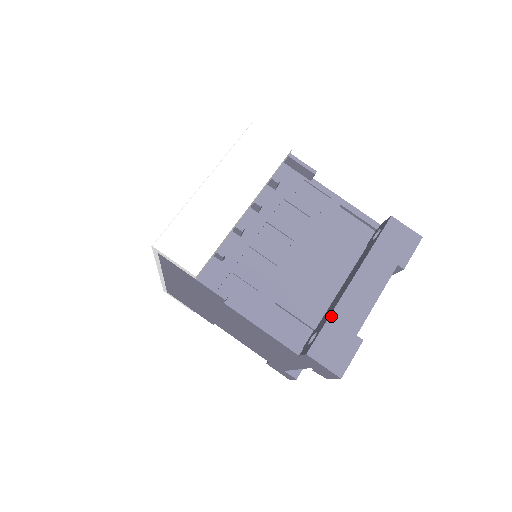
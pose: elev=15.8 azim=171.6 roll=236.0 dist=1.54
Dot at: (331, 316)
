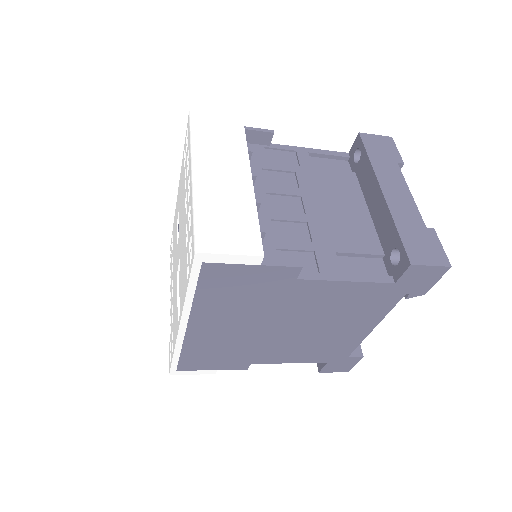
Dot at: (396, 224)
